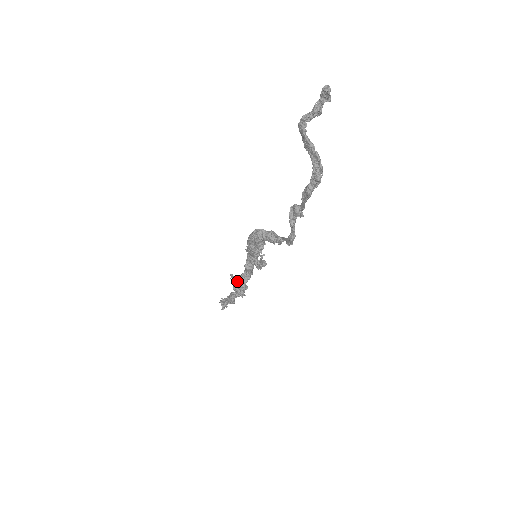
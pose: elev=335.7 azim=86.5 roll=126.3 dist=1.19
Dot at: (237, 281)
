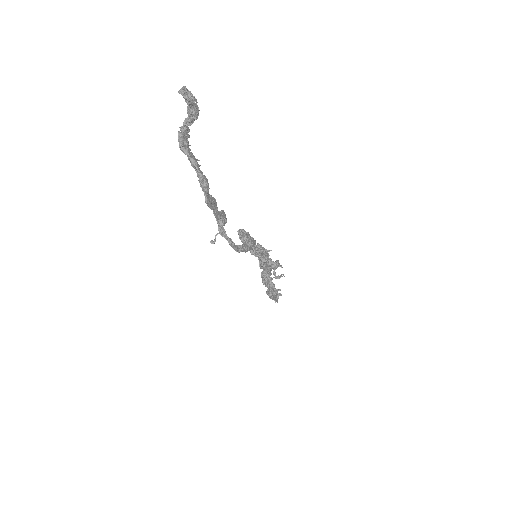
Dot at: (262, 277)
